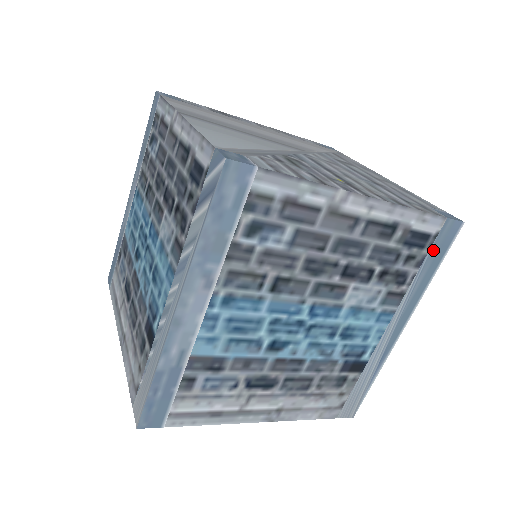
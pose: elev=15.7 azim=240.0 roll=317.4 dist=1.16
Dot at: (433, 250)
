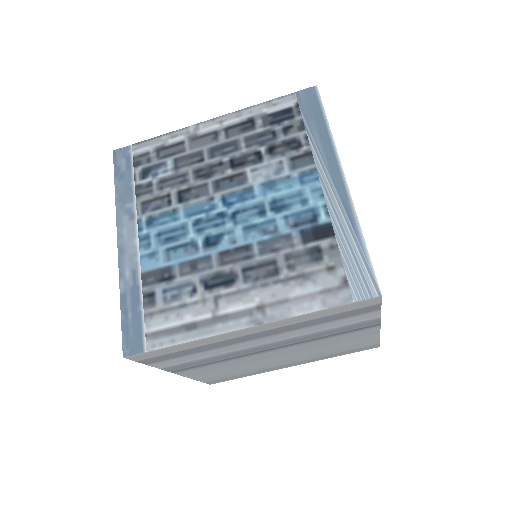
Dot at: (306, 114)
